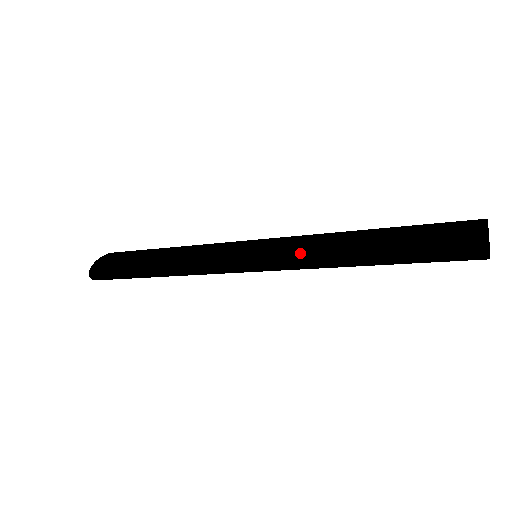
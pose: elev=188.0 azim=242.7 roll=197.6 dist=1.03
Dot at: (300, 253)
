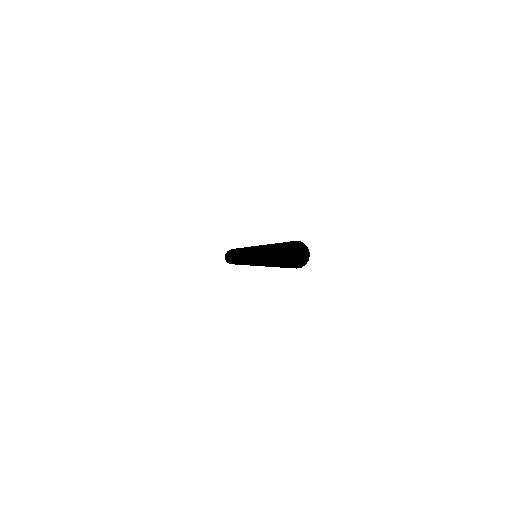
Dot at: (255, 250)
